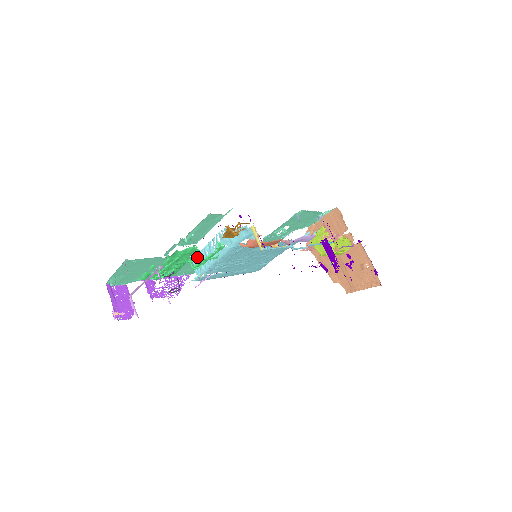
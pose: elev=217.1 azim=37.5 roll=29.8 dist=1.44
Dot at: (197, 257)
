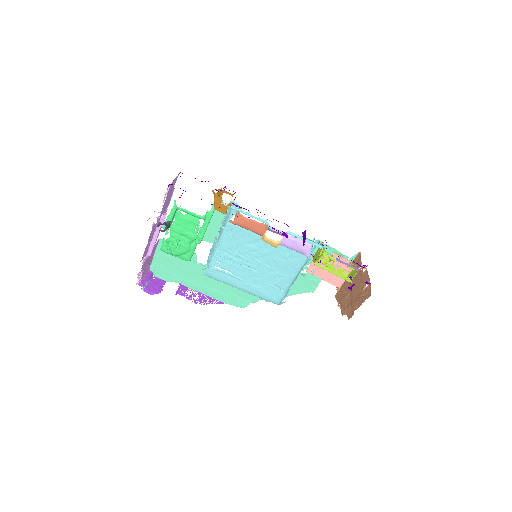
Dot at: (210, 250)
